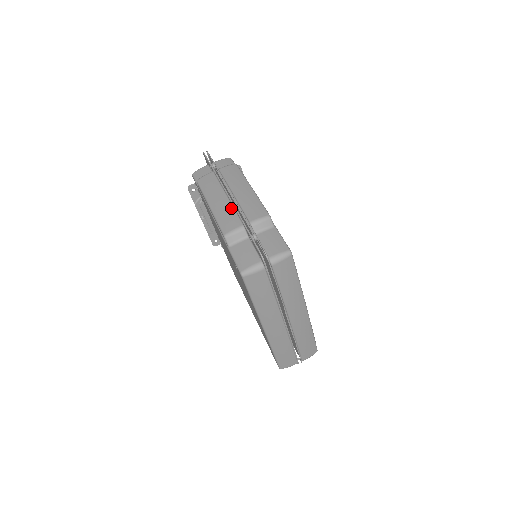
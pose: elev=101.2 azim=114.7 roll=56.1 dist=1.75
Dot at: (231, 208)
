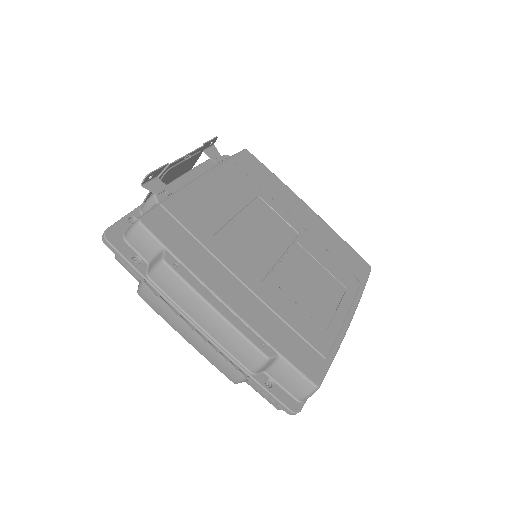
Dot at: (215, 351)
